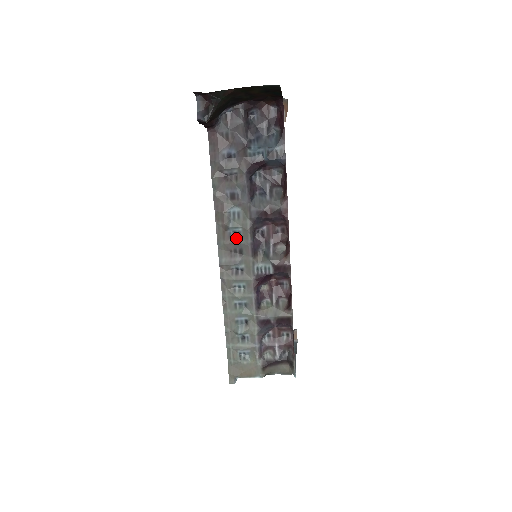
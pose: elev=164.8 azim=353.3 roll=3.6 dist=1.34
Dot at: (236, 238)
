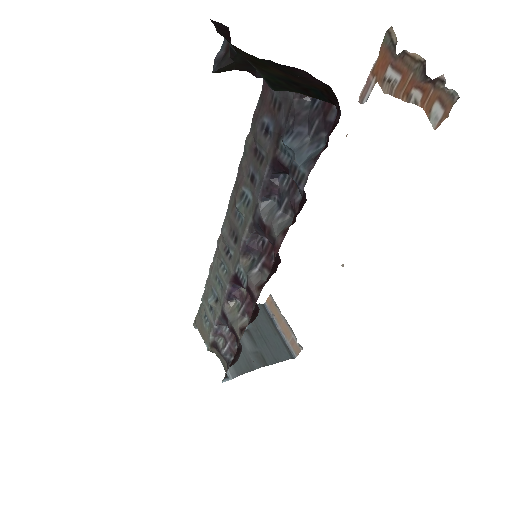
Dot at: (238, 222)
